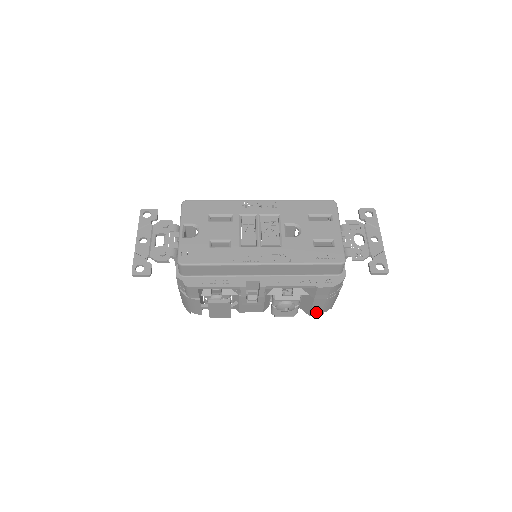
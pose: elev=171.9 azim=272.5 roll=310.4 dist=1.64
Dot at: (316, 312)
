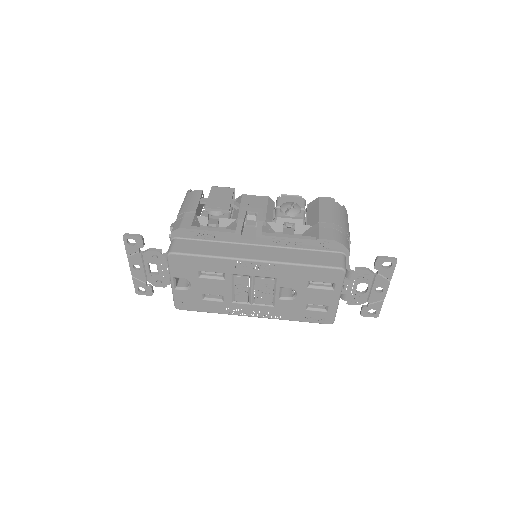
Dot at: occluded
